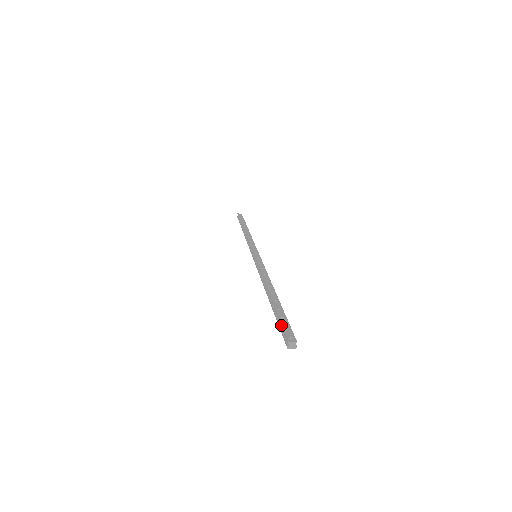
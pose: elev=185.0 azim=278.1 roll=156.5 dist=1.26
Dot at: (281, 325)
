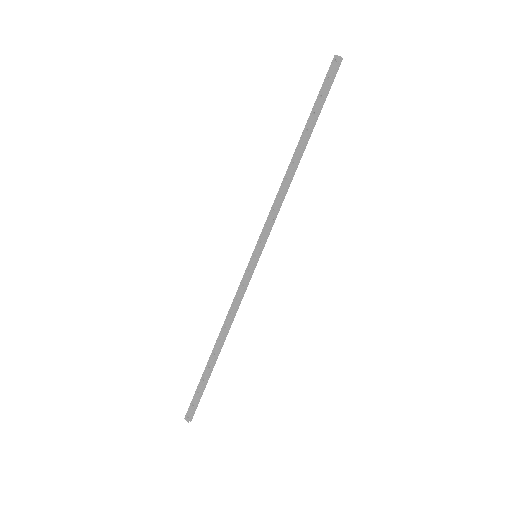
Dot at: (192, 400)
